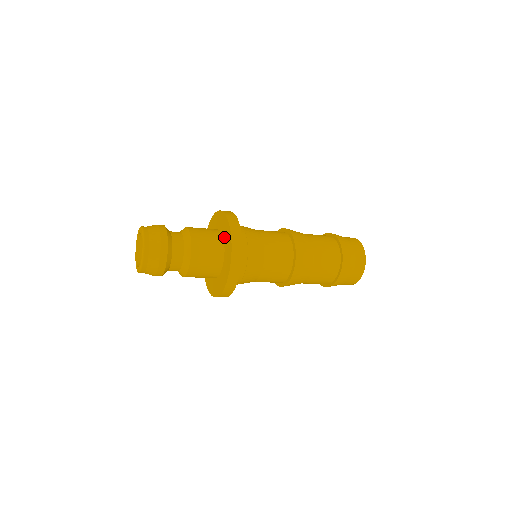
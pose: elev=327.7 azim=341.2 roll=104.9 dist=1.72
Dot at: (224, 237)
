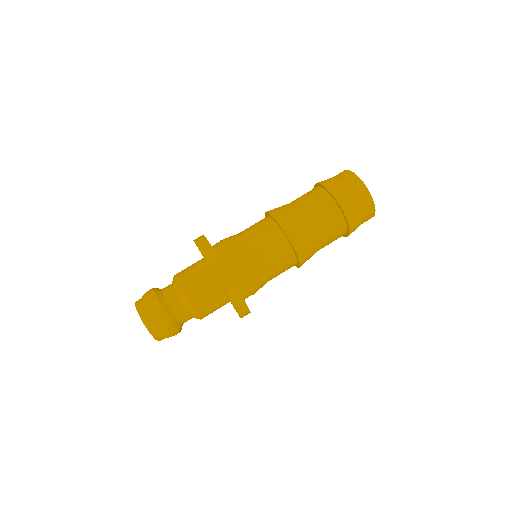
Dot at: (218, 282)
